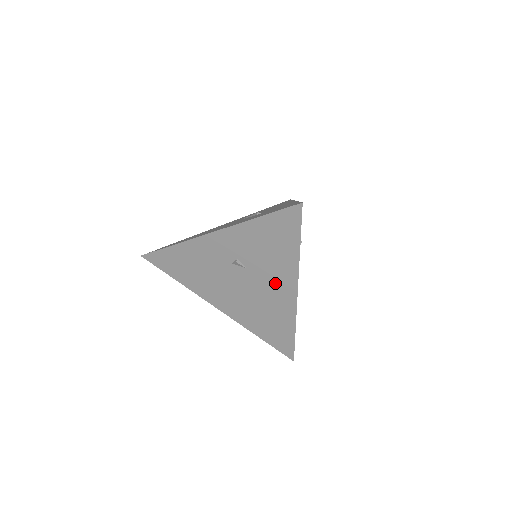
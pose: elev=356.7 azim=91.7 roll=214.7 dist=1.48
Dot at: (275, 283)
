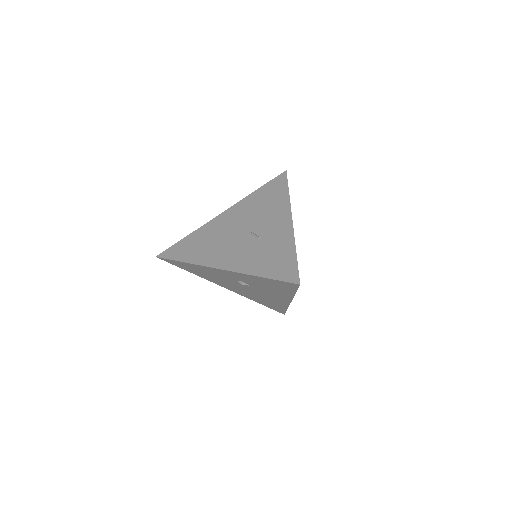
Dot at: (273, 295)
